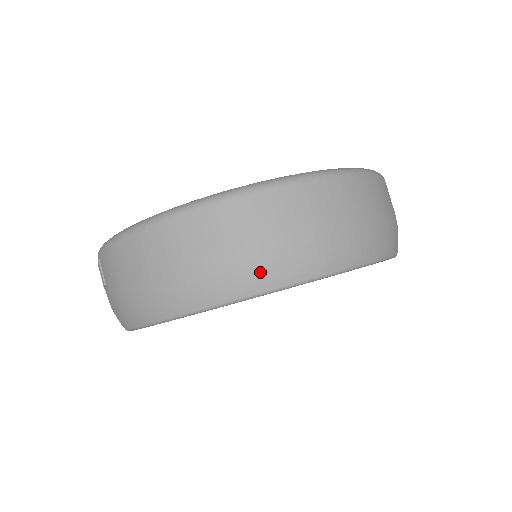
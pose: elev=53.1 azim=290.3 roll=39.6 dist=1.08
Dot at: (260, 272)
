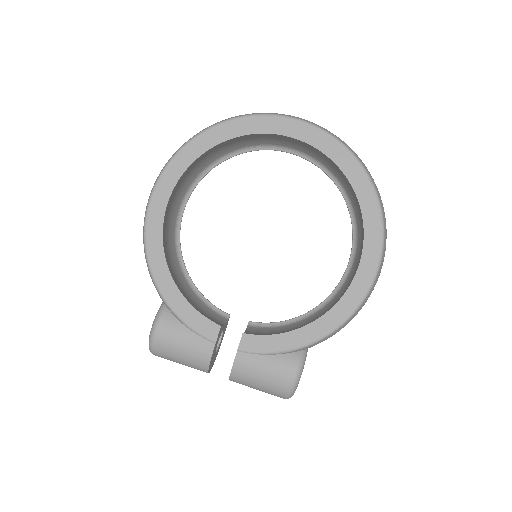
Dot at: (326, 129)
